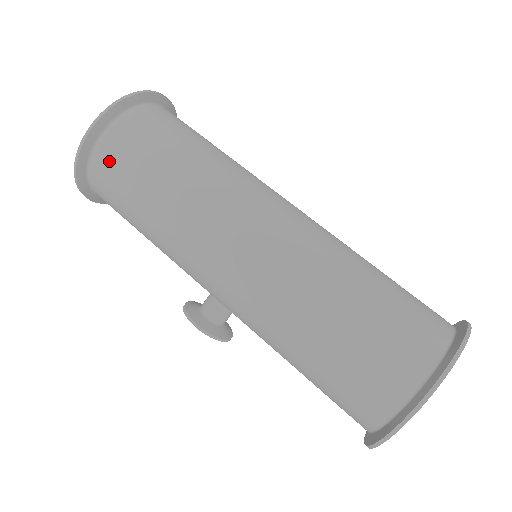
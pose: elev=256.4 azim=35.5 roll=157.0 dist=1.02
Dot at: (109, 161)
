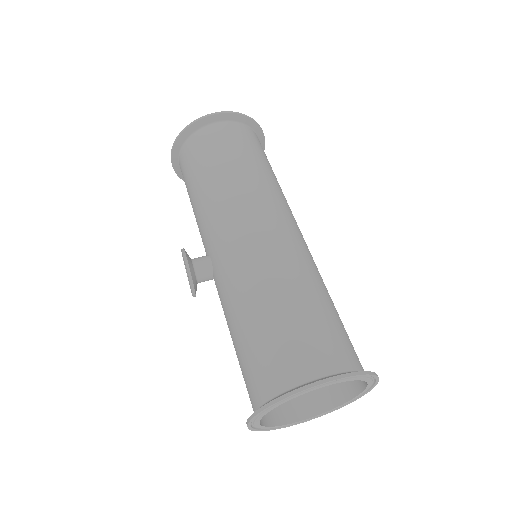
Dot at: (216, 135)
